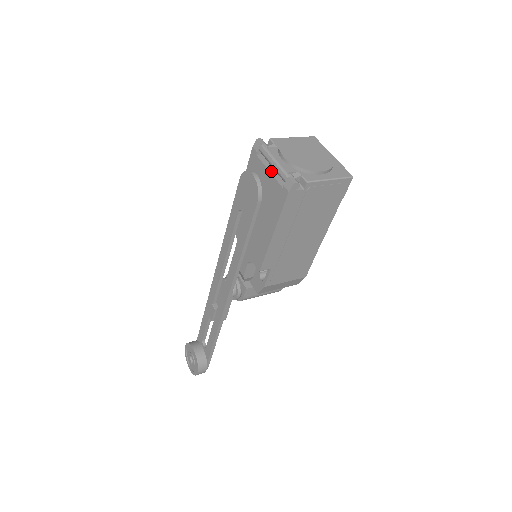
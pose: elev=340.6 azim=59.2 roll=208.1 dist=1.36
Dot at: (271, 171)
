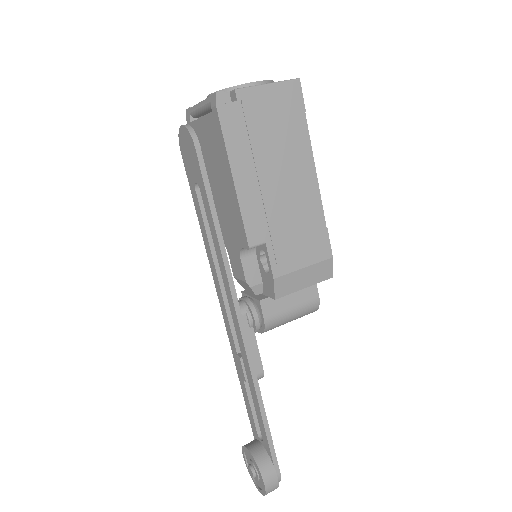
Dot at: (203, 117)
